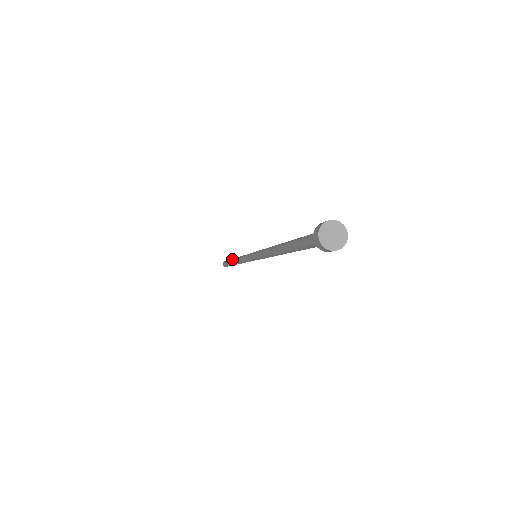
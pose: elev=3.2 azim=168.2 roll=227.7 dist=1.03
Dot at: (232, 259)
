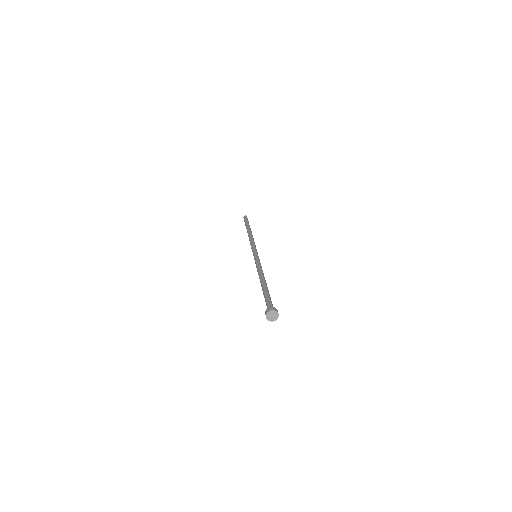
Dot at: (249, 229)
